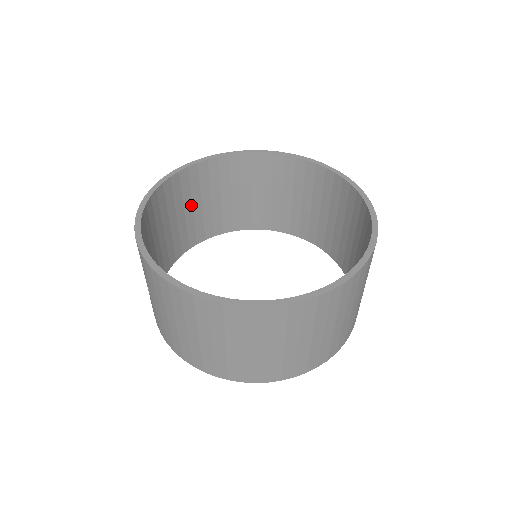
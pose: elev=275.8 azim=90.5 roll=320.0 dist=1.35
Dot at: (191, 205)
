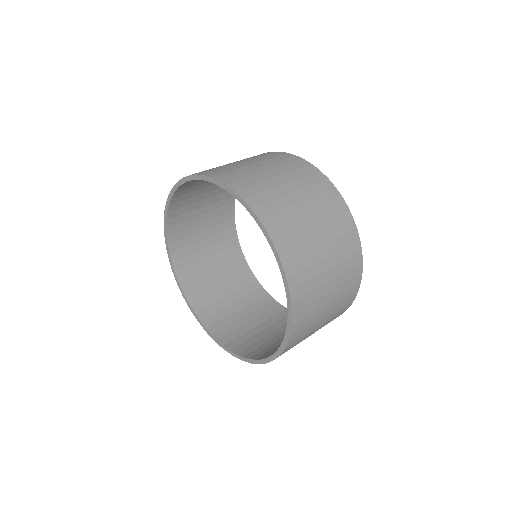
Dot at: (217, 270)
